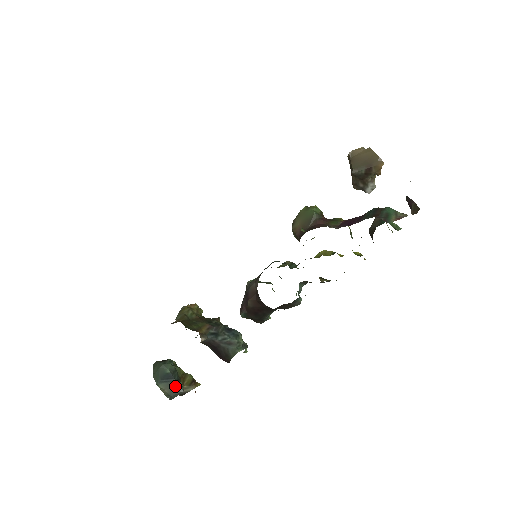
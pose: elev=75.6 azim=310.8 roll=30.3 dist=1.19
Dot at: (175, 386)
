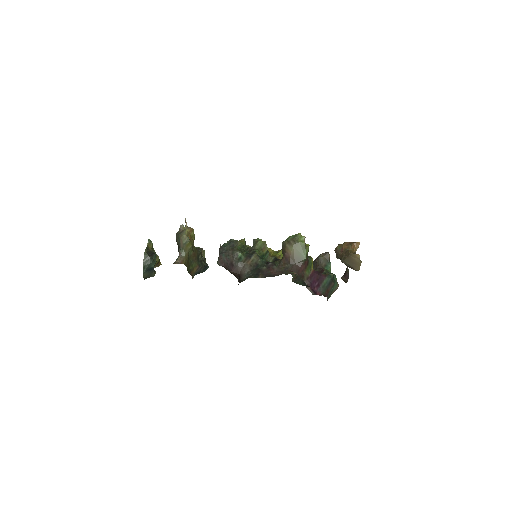
Dot at: (152, 274)
